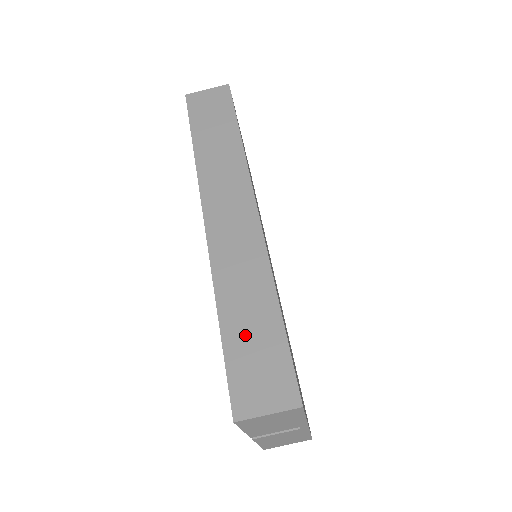
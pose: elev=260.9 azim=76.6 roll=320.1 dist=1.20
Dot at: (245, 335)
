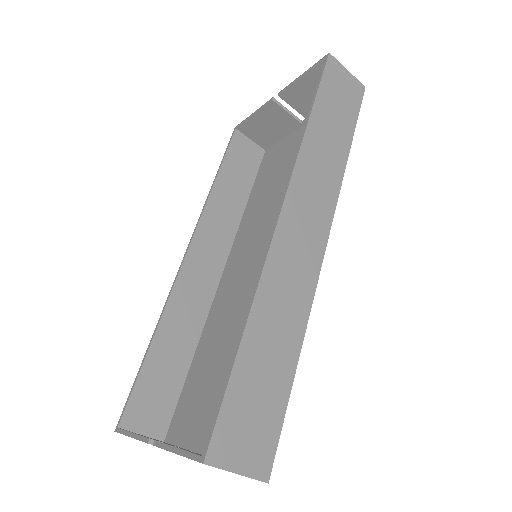
Dot at: (257, 372)
